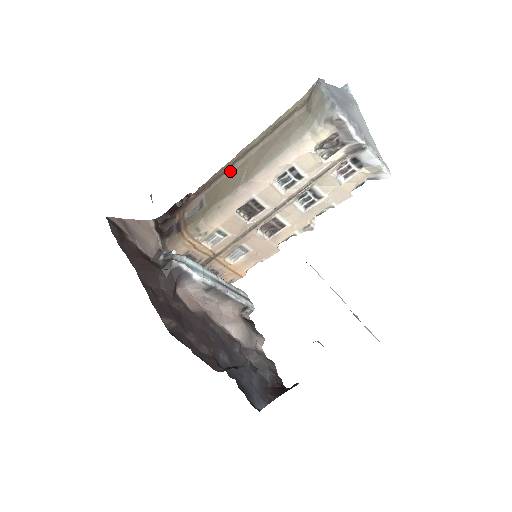
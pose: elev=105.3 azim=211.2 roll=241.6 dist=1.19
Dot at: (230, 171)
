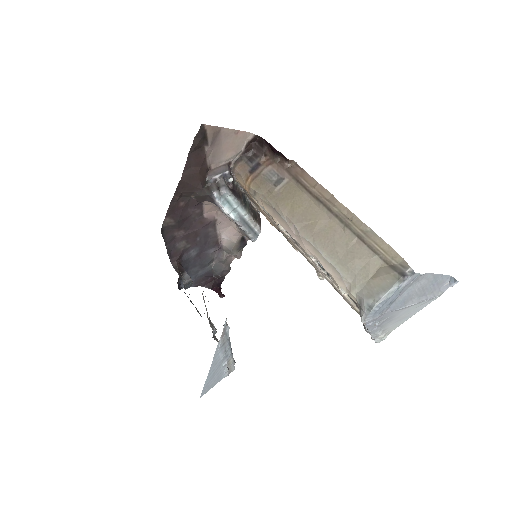
Dot at: (313, 200)
